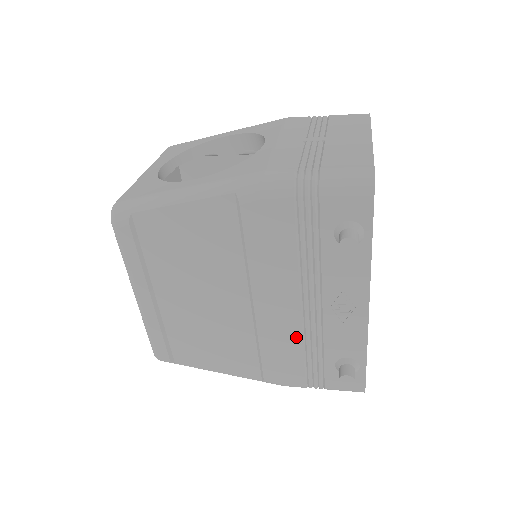
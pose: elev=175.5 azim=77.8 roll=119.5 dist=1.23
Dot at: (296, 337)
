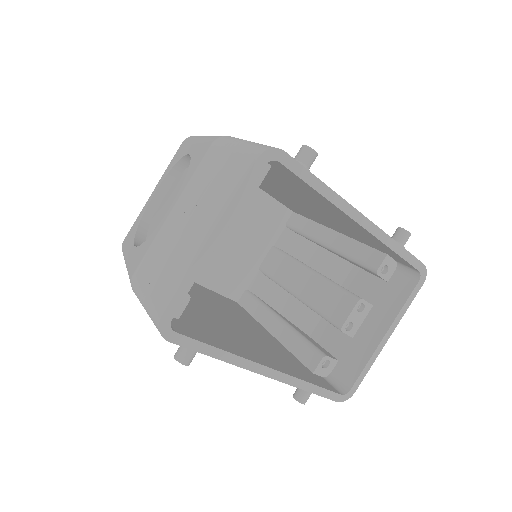
Dot at: occluded
